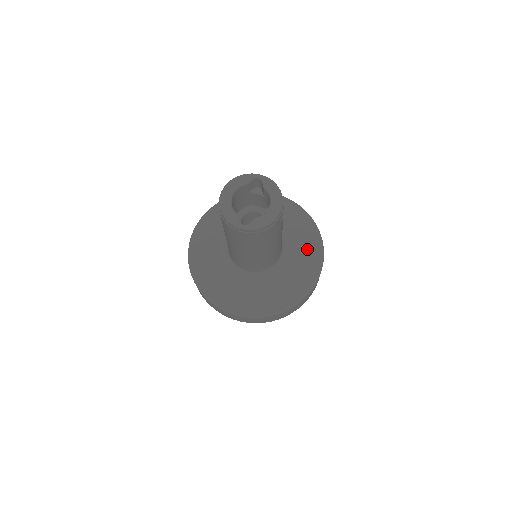
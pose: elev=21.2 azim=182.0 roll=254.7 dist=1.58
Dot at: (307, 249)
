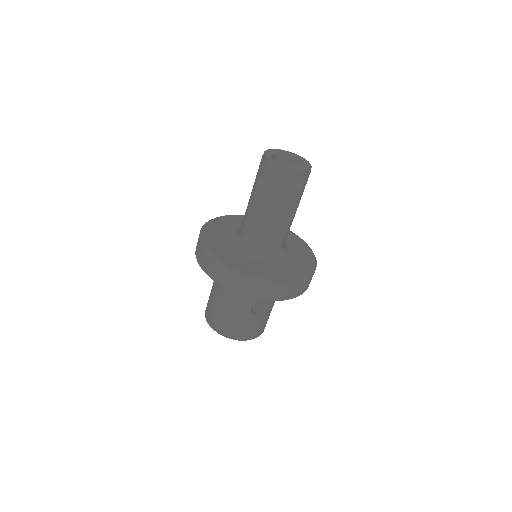
Dot at: (293, 270)
